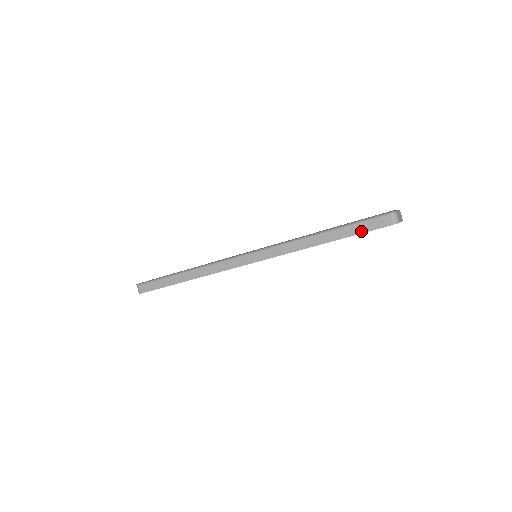
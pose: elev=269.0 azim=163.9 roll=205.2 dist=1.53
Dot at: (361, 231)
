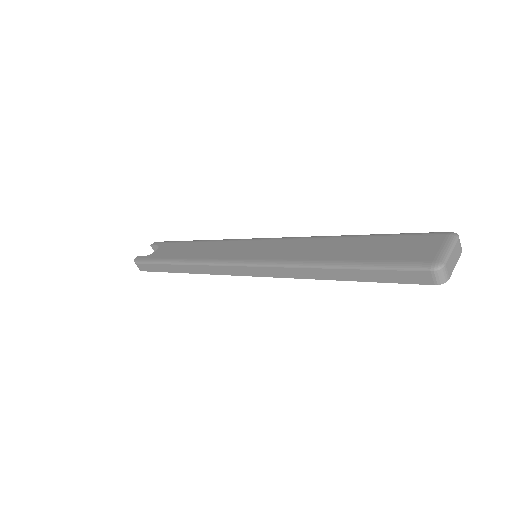
Dot at: (386, 280)
